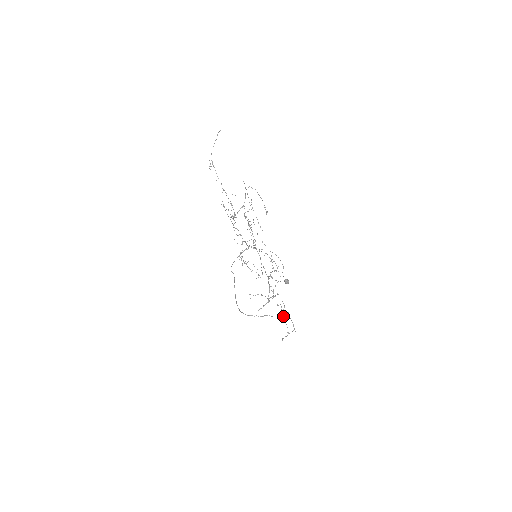
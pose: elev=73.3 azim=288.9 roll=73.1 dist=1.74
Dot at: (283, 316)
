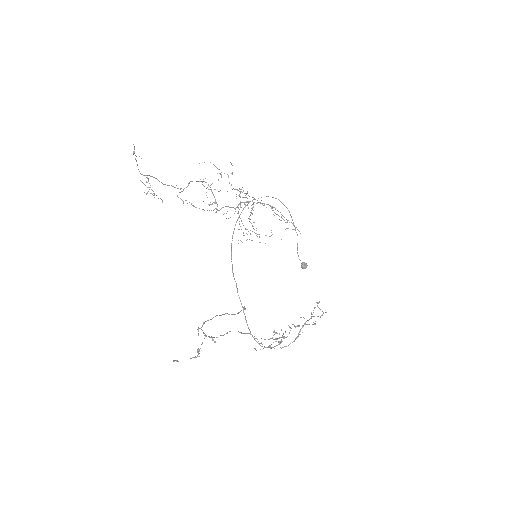
Dot at: occluded
